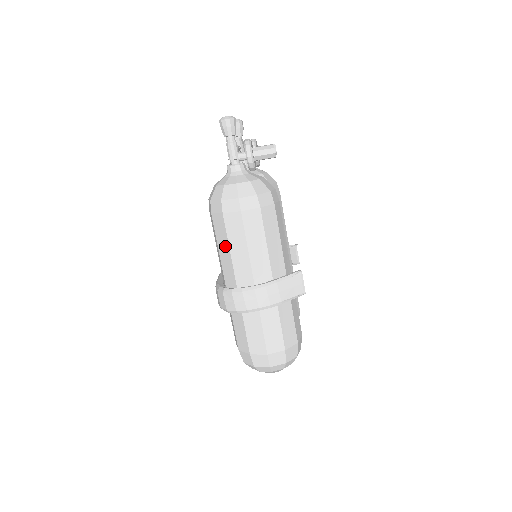
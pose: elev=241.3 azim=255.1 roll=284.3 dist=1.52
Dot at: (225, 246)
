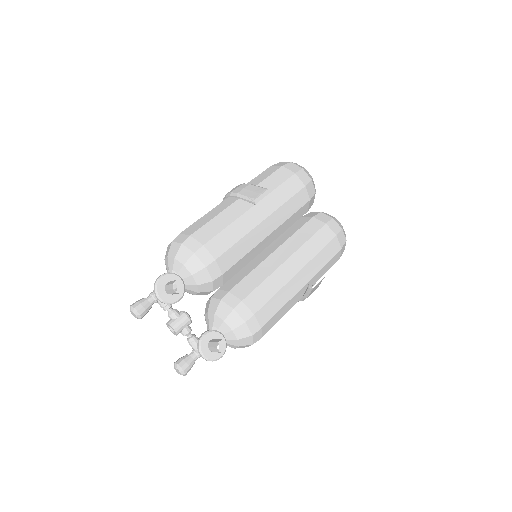
Dot at: occluded
